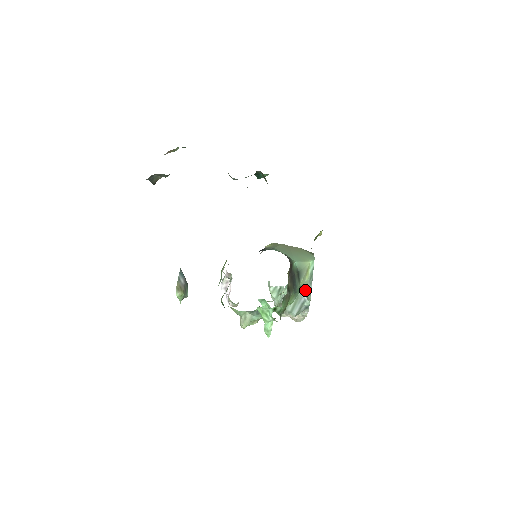
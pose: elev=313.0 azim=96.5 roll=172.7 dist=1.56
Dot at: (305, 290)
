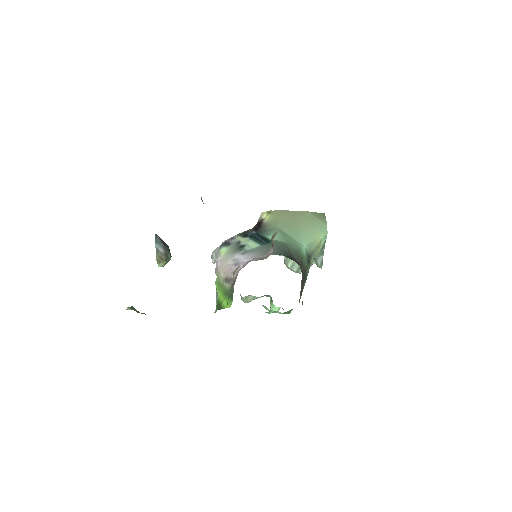
Dot at: (314, 258)
